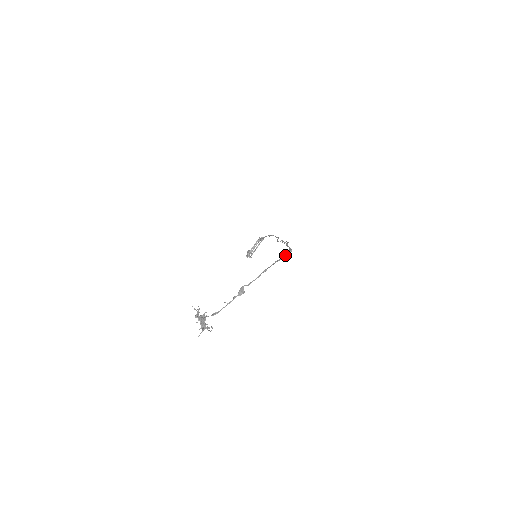
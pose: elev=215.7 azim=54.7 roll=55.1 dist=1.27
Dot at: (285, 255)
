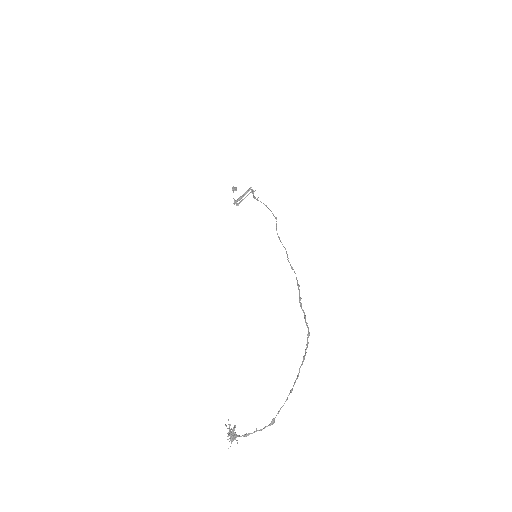
Dot at: (305, 350)
